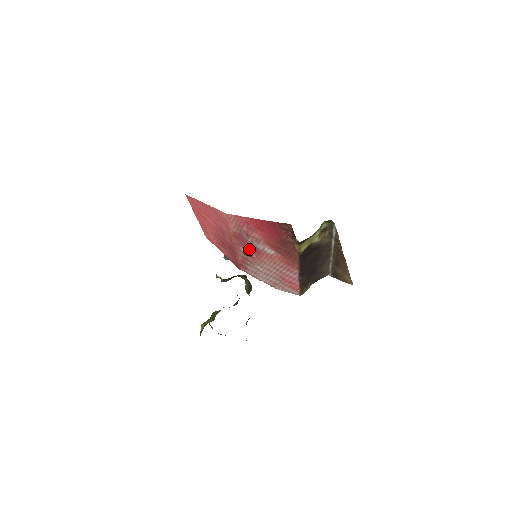
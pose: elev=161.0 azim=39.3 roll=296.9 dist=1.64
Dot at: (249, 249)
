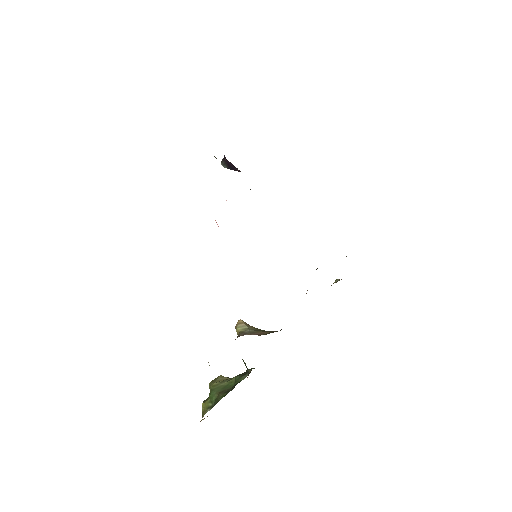
Dot at: occluded
